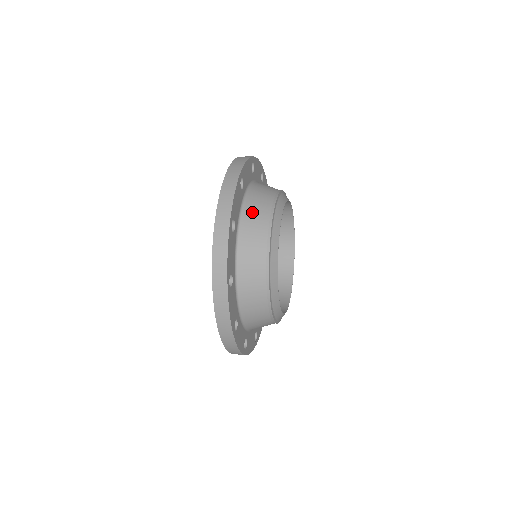
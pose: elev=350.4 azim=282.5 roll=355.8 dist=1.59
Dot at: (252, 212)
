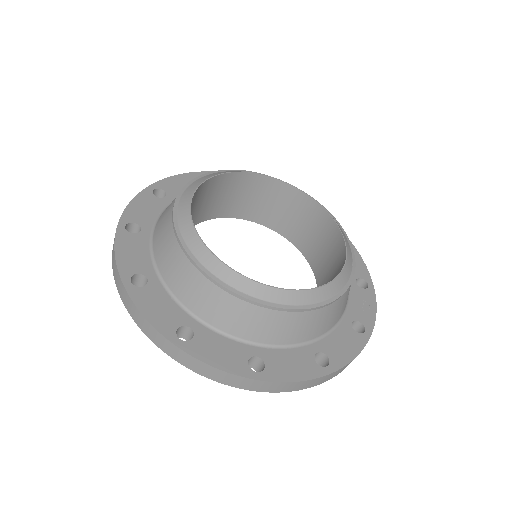
Dot at: occluded
